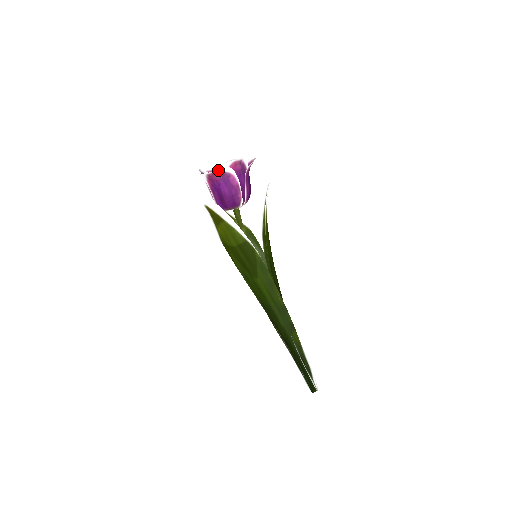
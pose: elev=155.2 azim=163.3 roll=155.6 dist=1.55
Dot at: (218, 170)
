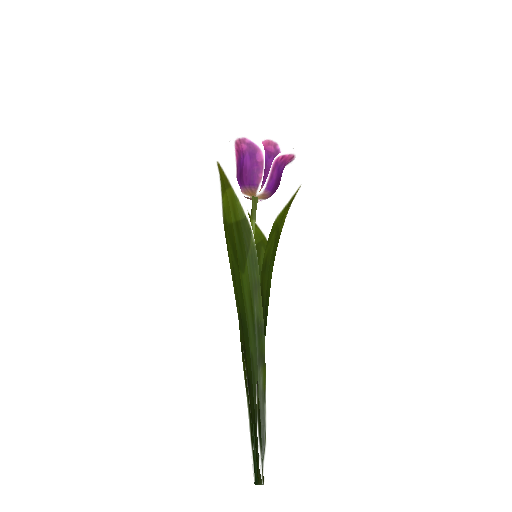
Dot at: (246, 137)
